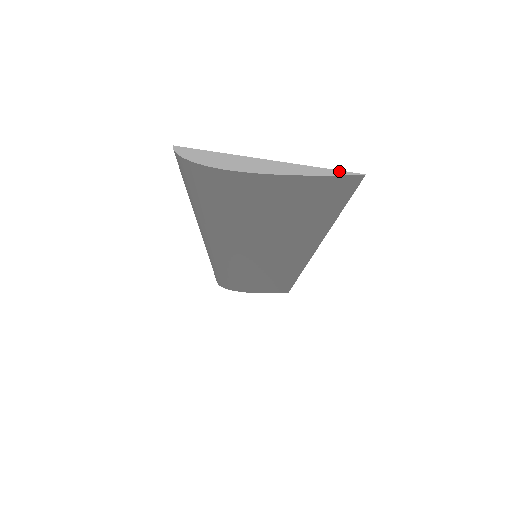
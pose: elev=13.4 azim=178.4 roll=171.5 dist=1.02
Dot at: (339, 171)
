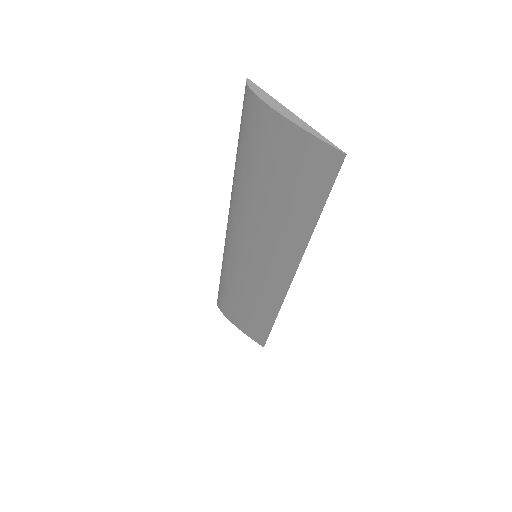
Dot at: (332, 143)
